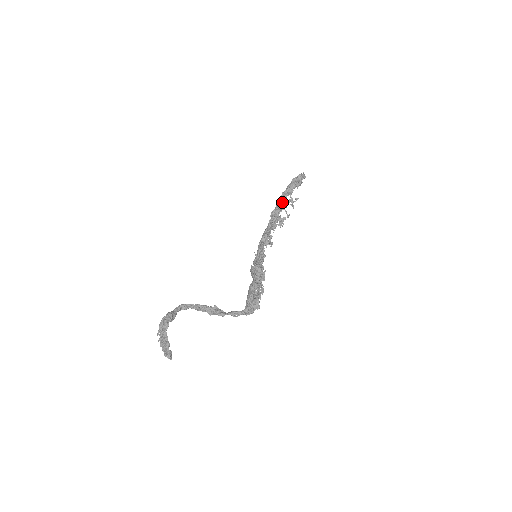
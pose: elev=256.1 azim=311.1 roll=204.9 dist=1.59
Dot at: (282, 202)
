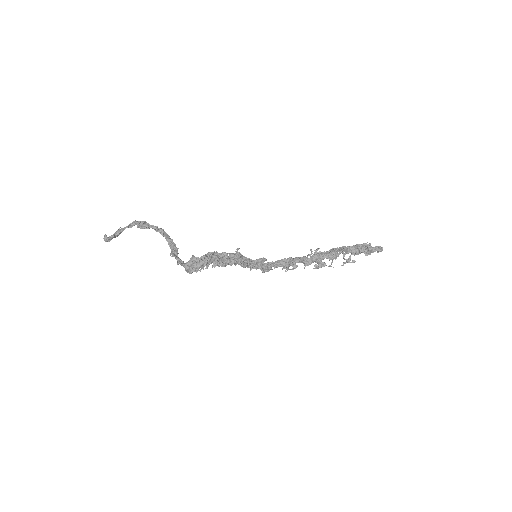
Dot at: (335, 250)
